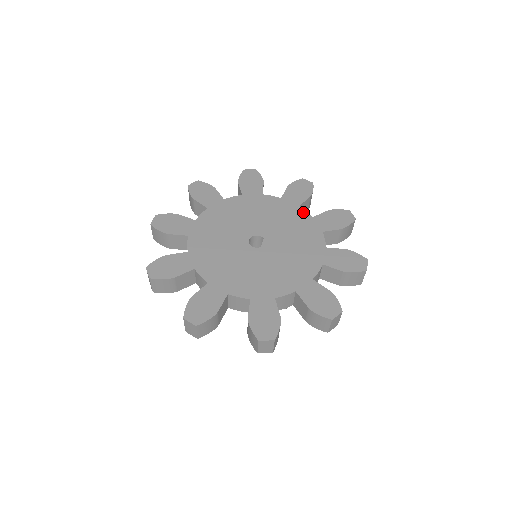
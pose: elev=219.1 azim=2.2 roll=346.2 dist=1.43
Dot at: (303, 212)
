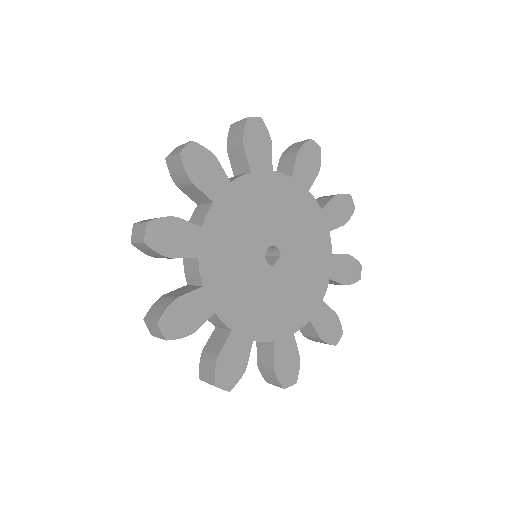
Dot at: (329, 242)
